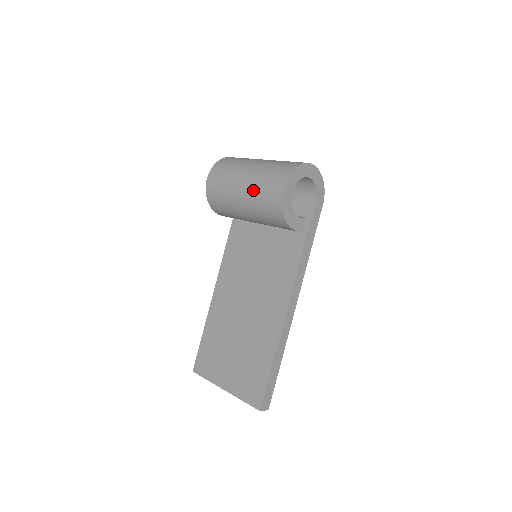
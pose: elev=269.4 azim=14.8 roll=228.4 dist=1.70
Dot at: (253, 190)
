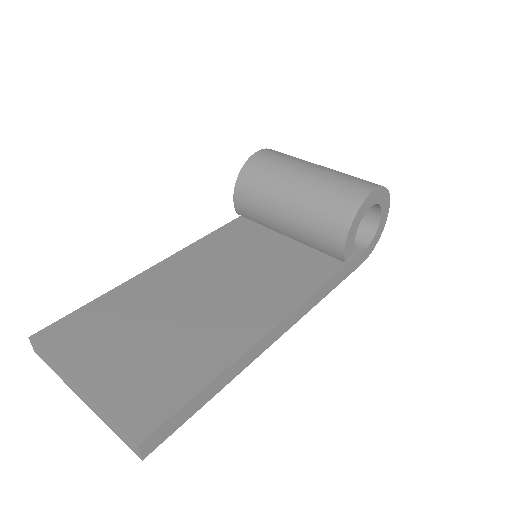
Dot at: (326, 177)
